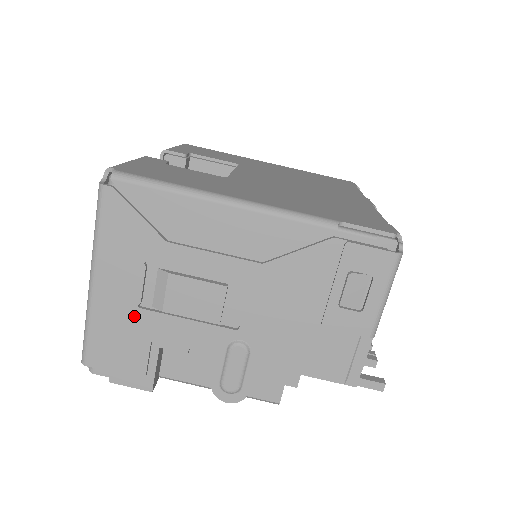
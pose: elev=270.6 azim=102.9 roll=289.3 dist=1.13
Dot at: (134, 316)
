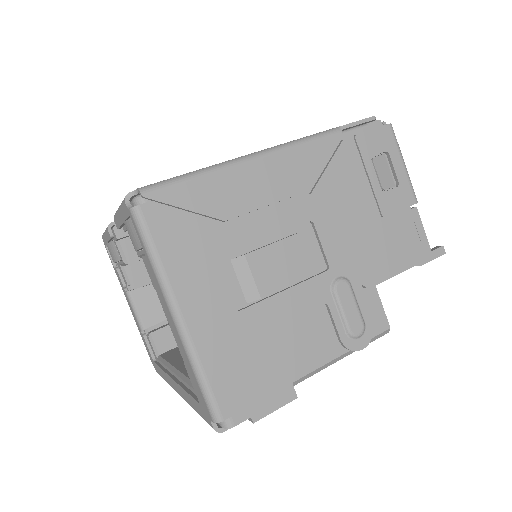
Dot at: (239, 324)
